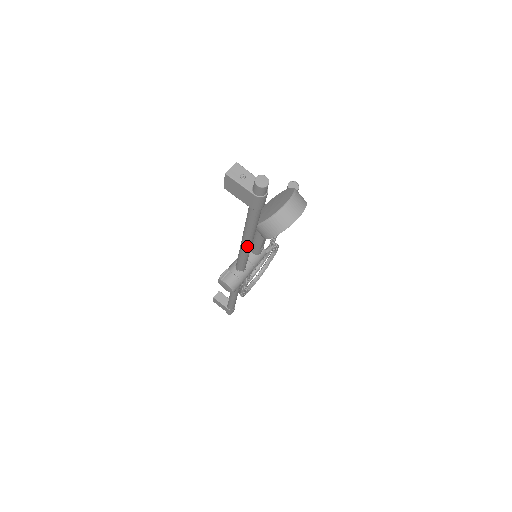
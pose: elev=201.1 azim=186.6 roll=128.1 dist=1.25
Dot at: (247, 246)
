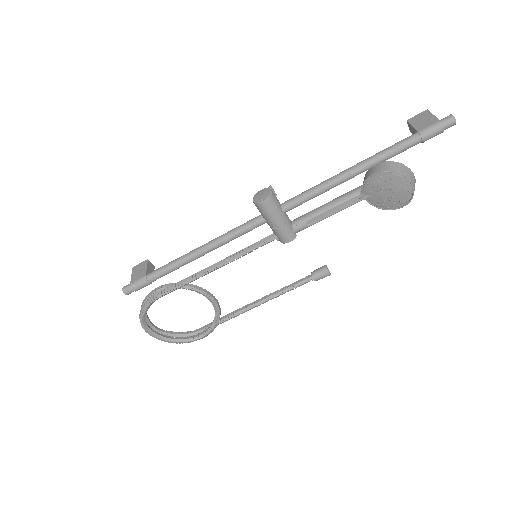
Dot at: (345, 174)
